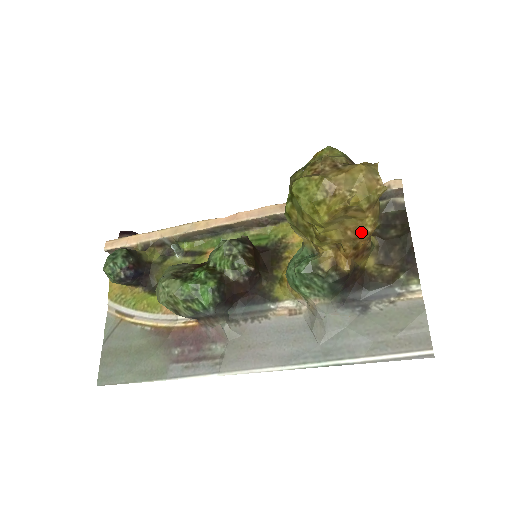
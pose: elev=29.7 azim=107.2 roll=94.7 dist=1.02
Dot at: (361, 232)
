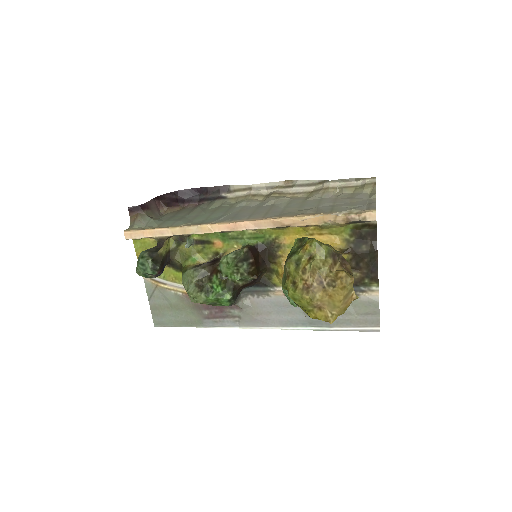
Dot at: occluded
